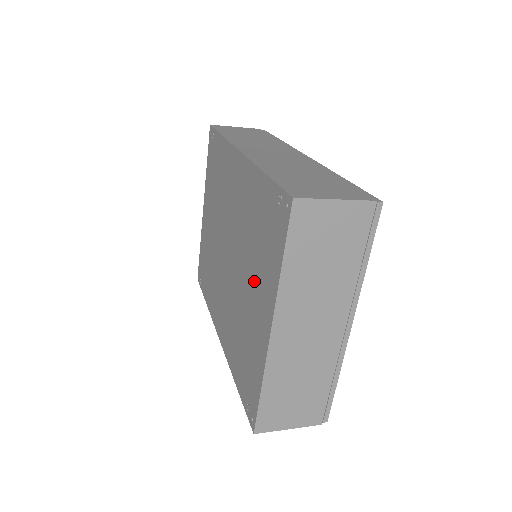
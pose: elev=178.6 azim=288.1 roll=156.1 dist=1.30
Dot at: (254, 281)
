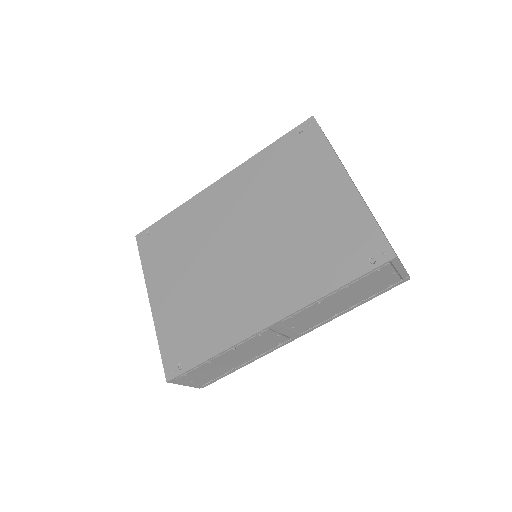
Dot at: (304, 193)
